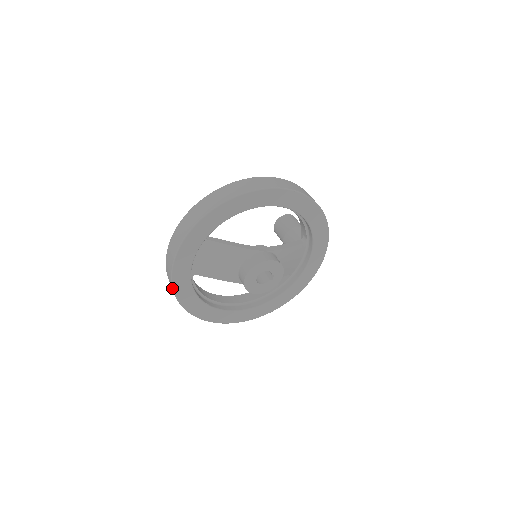
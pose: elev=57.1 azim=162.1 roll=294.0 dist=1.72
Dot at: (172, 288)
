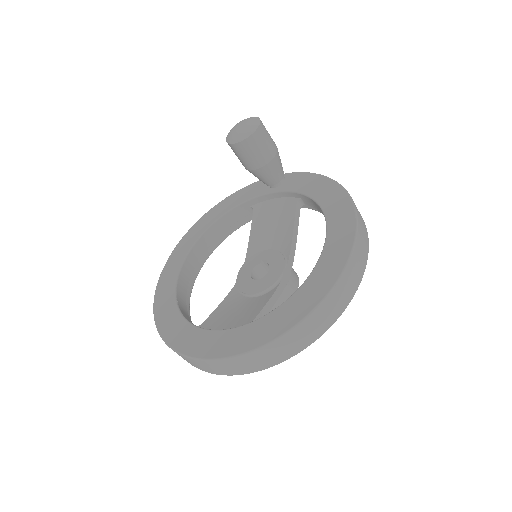
Dot at: occluded
